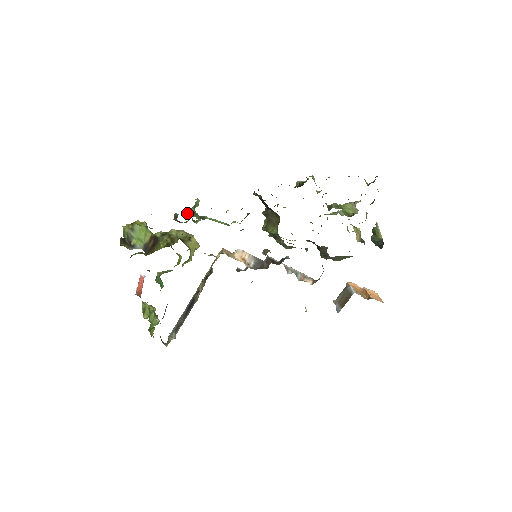
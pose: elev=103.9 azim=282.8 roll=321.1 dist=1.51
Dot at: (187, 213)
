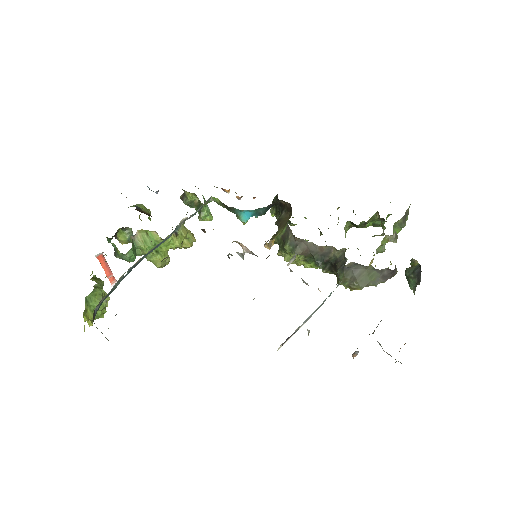
Dot at: occluded
